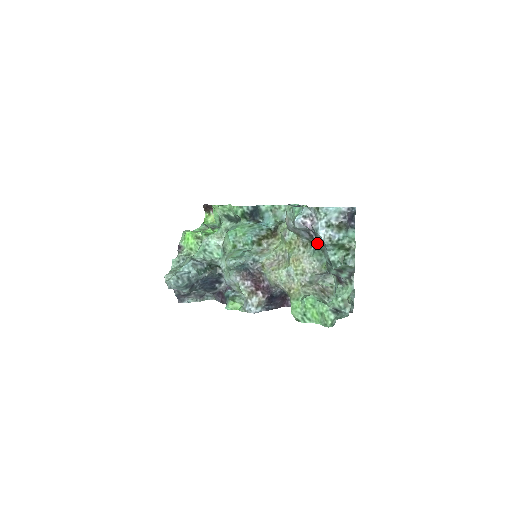
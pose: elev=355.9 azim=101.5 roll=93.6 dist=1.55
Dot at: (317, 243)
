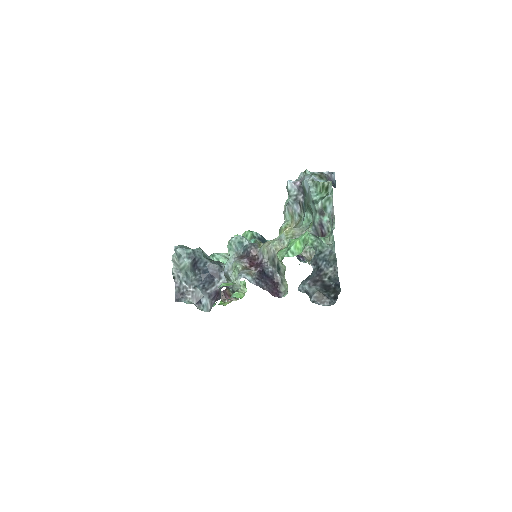
Dot at: (305, 203)
